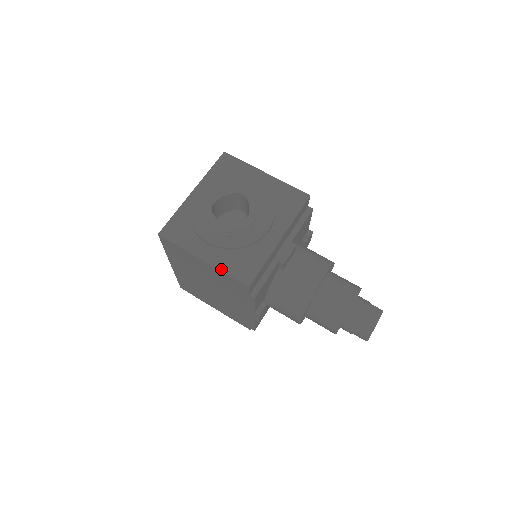
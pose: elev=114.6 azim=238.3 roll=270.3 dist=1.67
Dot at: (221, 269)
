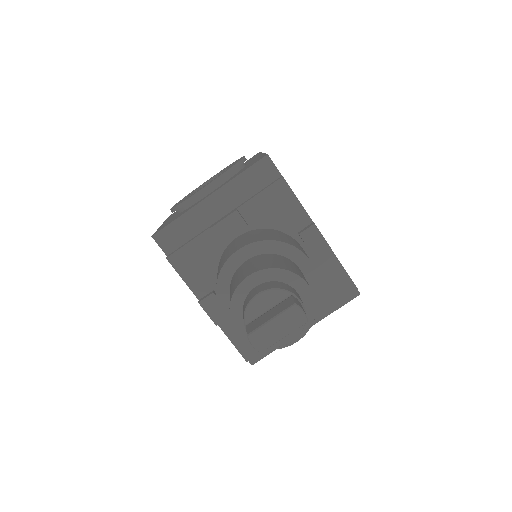
Dot at: occluded
